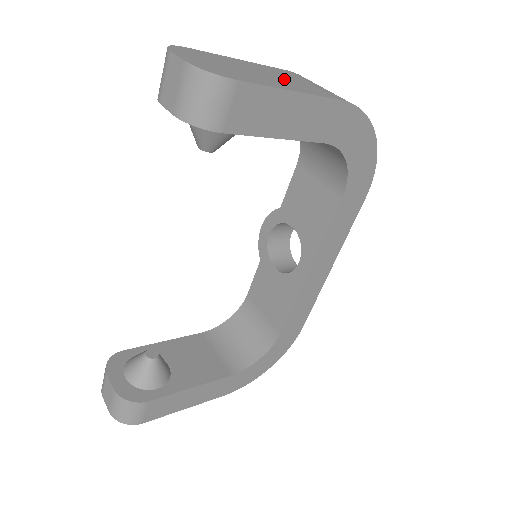
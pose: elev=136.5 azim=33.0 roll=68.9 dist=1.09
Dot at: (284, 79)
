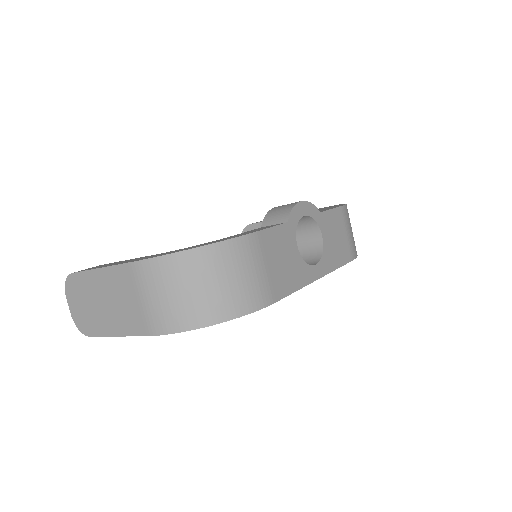
Dot at: (117, 306)
